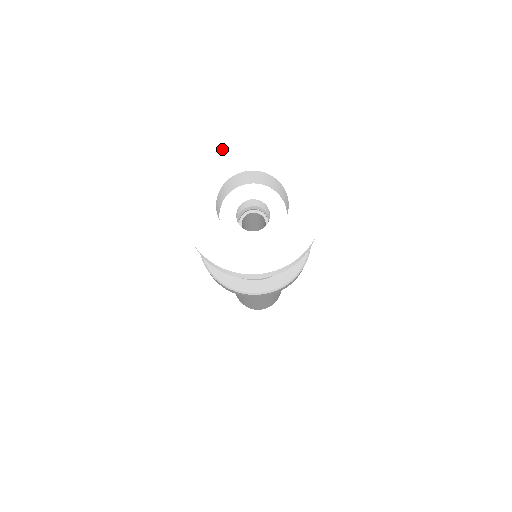
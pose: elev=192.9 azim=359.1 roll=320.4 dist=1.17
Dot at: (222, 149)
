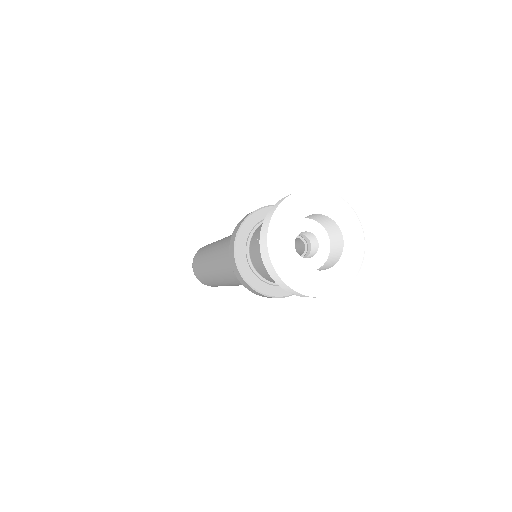
Dot at: (339, 197)
